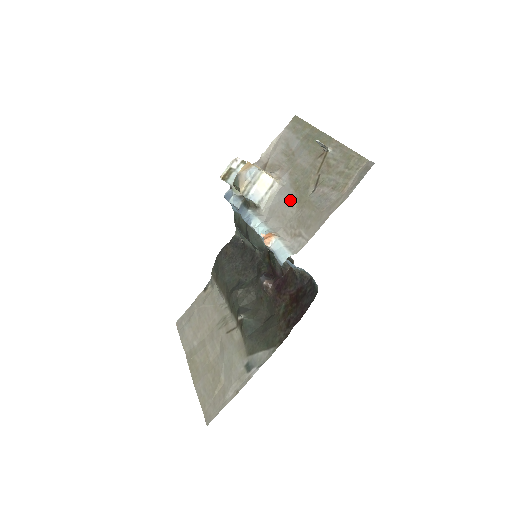
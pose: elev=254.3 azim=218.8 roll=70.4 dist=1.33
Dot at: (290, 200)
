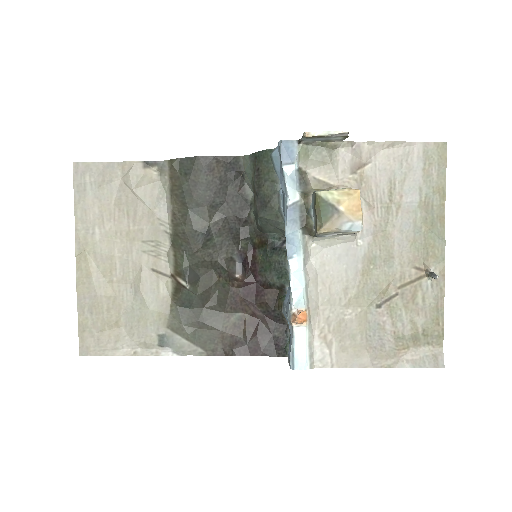
Dot at: (350, 280)
